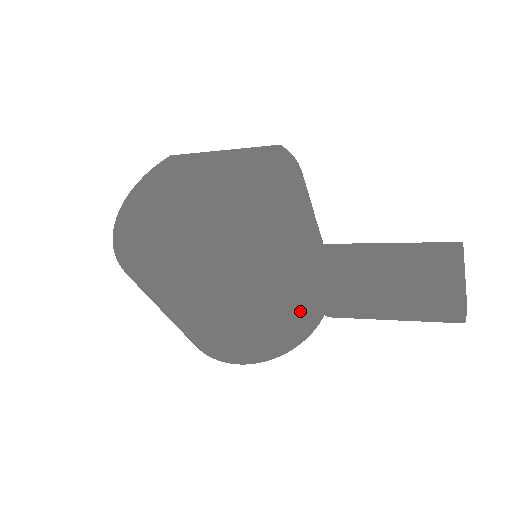
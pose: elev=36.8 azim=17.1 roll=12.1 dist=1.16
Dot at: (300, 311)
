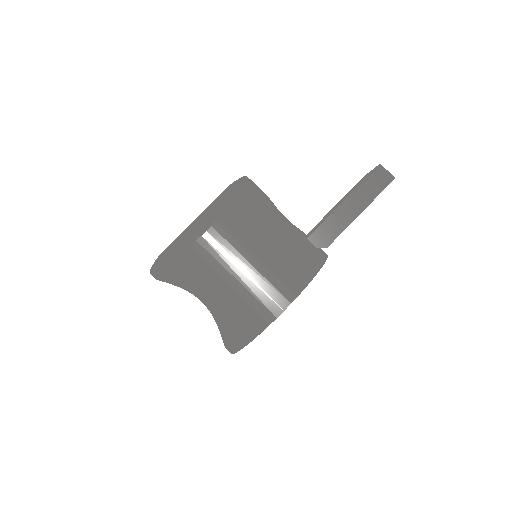
Dot at: (296, 235)
